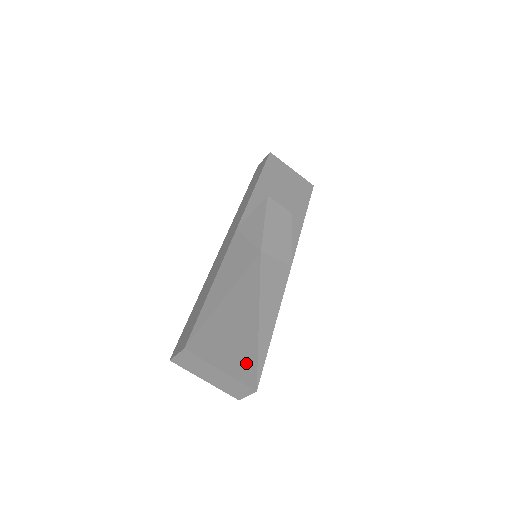
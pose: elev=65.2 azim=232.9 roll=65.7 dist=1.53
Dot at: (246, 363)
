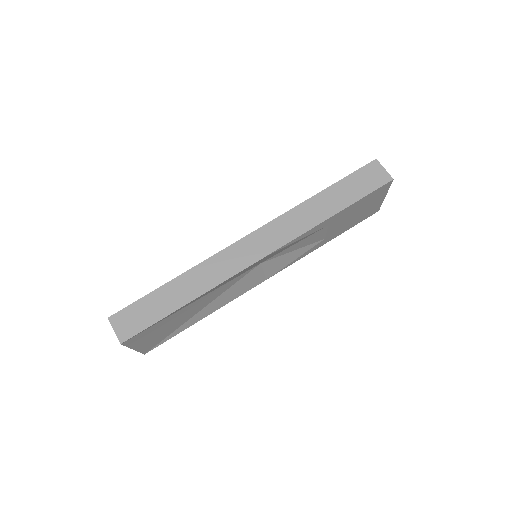
Dot at: (156, 341)
